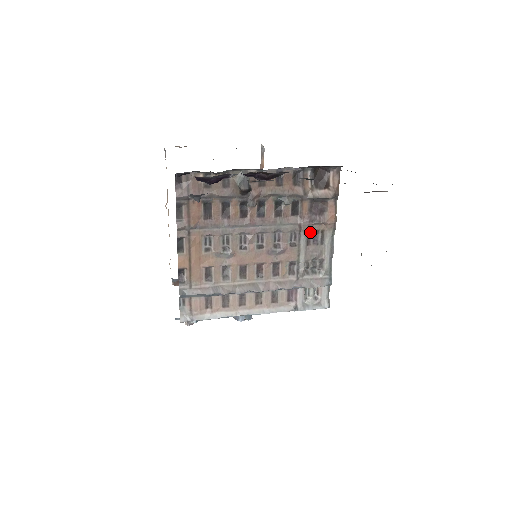
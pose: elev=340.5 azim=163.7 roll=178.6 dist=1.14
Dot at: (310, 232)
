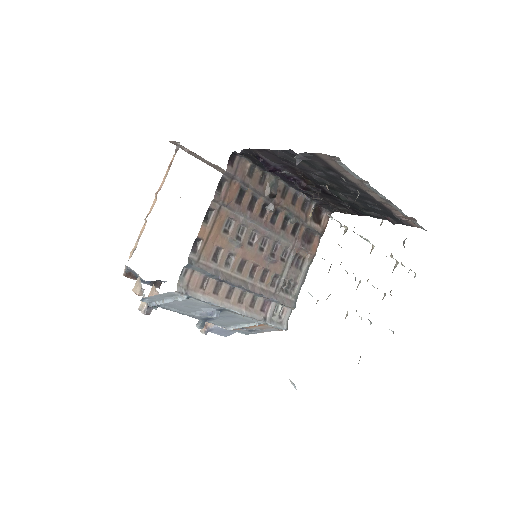
Dot at: (297, 255)
